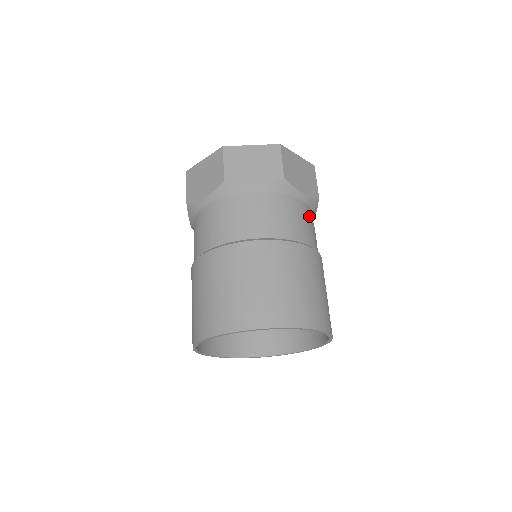
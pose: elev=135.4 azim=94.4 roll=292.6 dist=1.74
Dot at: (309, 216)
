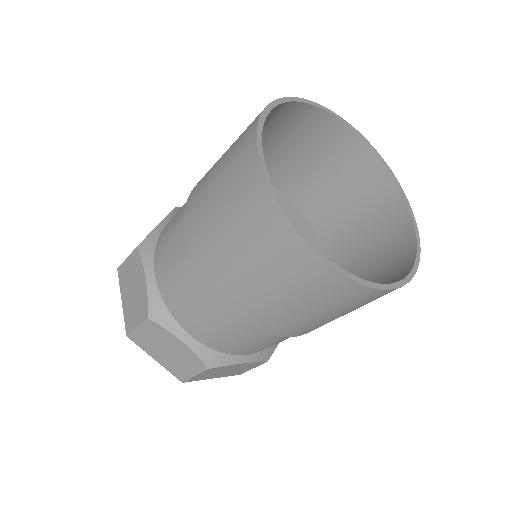
Dot at: occluded
